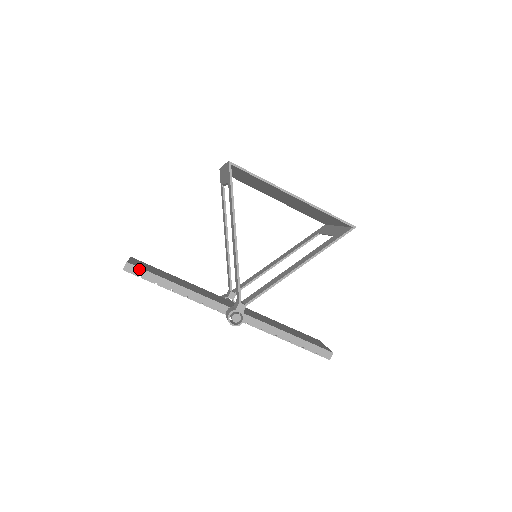
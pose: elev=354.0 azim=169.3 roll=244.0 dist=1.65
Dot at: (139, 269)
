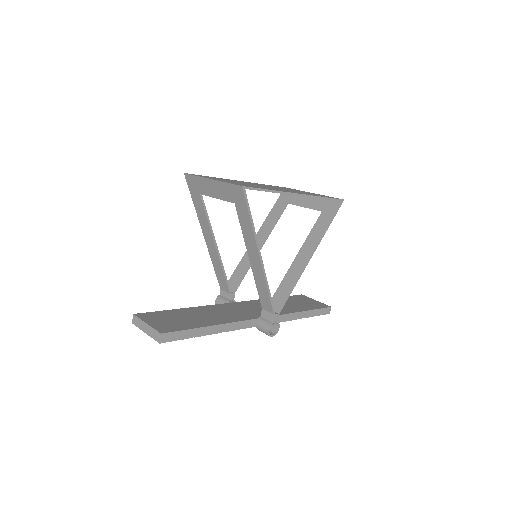
Dot at: (174, 333)
